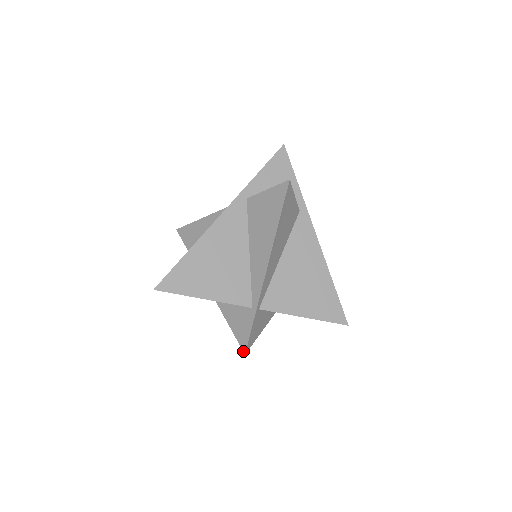
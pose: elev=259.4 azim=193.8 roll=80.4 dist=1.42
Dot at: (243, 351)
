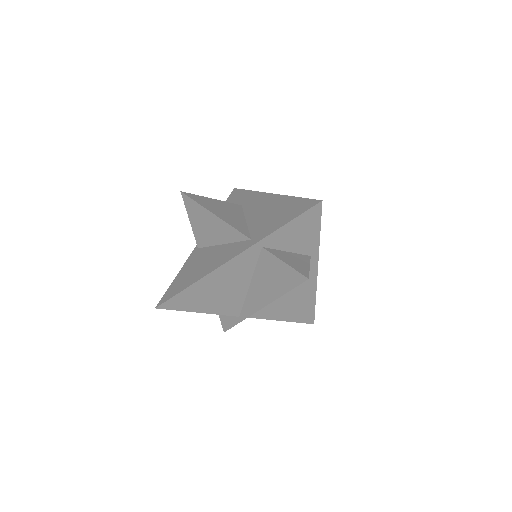
Dot at: (223, 330)
